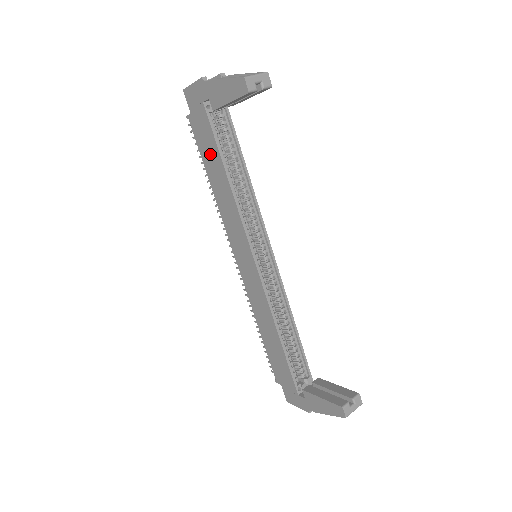
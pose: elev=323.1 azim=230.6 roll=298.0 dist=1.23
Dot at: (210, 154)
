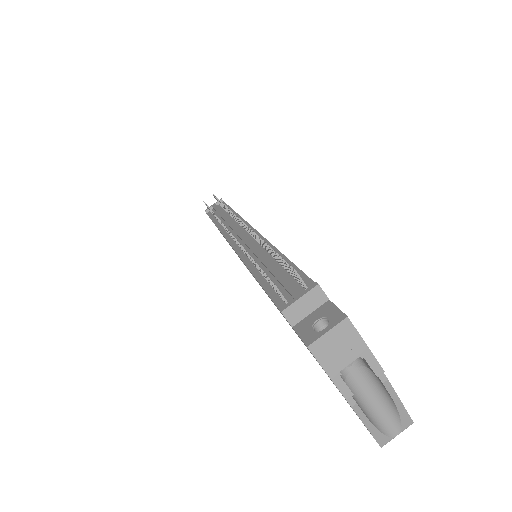
Dot at: occluded
